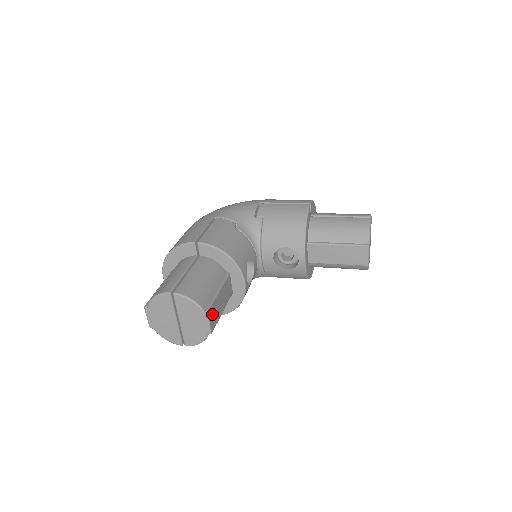
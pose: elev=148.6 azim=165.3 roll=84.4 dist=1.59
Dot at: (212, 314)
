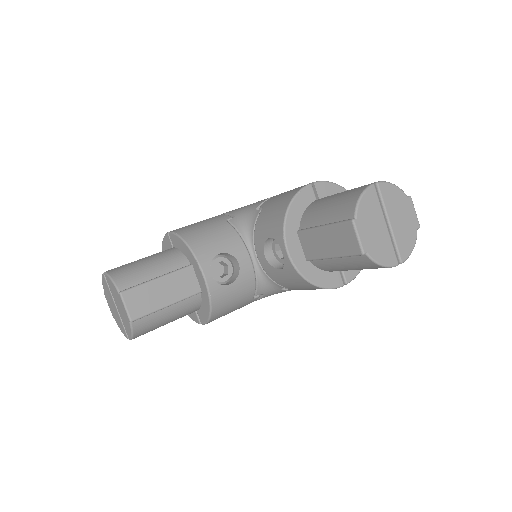
Dot at: (134, 299)
